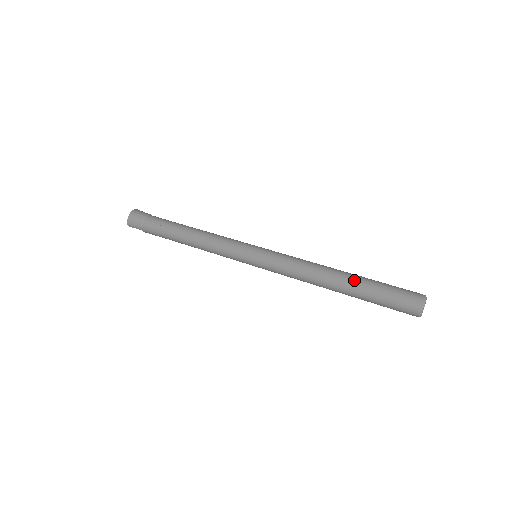
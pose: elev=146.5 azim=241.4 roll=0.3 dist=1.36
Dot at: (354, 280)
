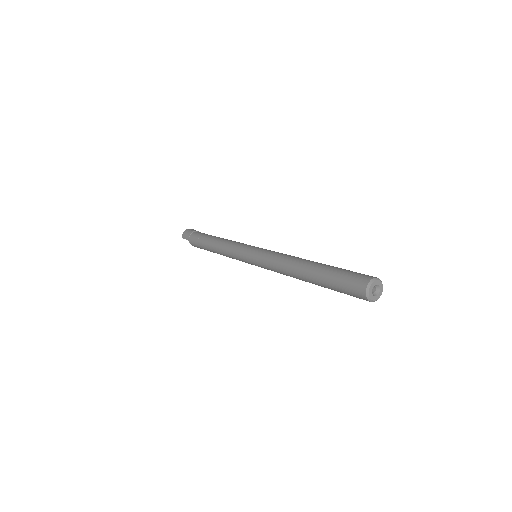
Dot at: (321, 264)
